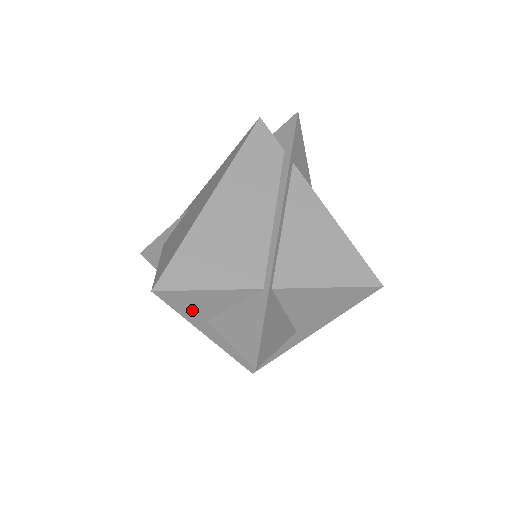
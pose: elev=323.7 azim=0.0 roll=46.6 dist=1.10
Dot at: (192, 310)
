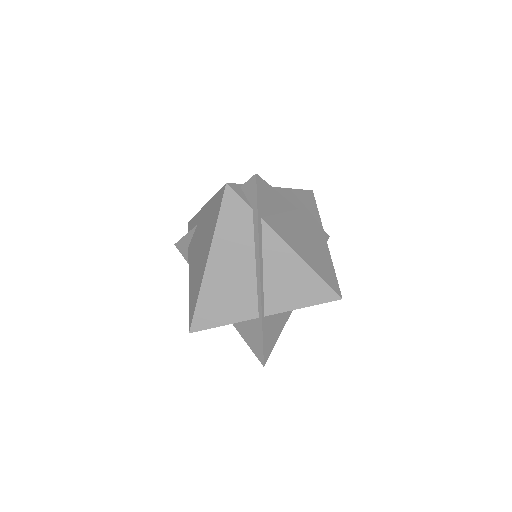
Dot at: occluded
